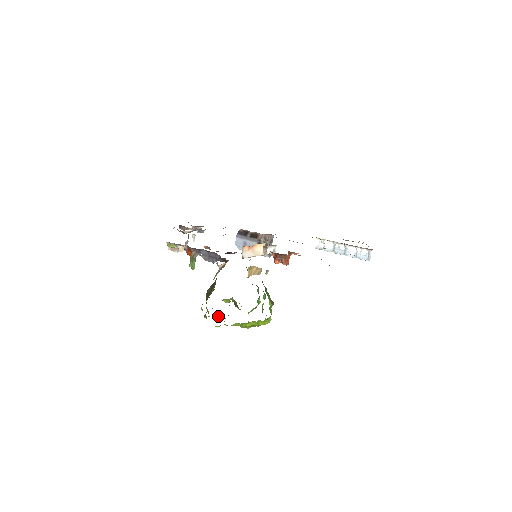
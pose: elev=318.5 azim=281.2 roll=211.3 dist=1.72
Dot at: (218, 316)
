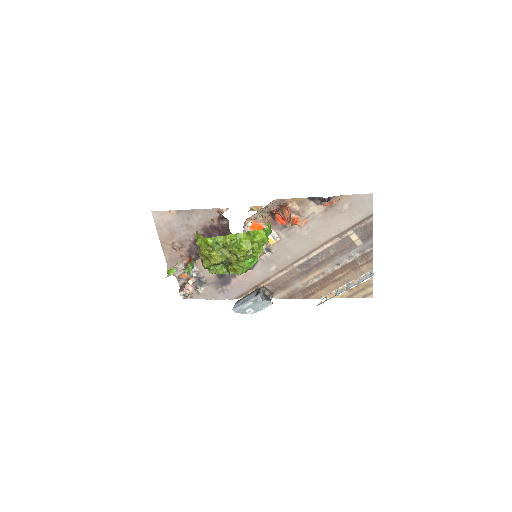
Dot at: (210, 250)
